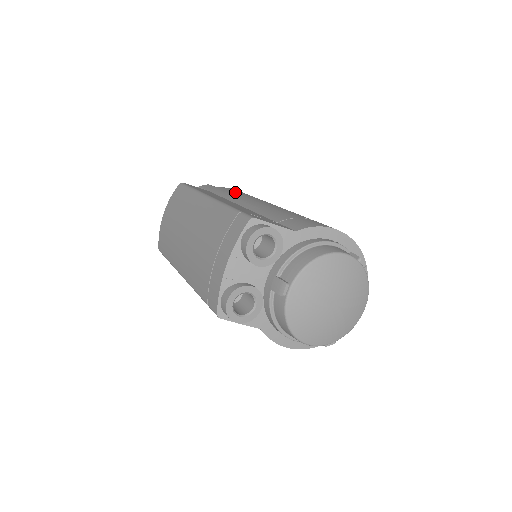
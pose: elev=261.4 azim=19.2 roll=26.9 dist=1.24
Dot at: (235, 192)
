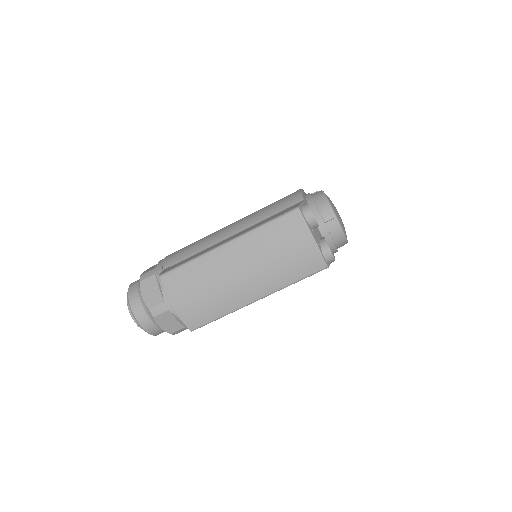
Dot at: (187, 249)
